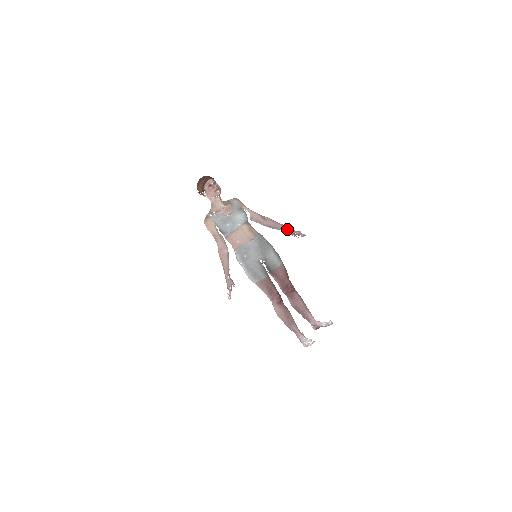
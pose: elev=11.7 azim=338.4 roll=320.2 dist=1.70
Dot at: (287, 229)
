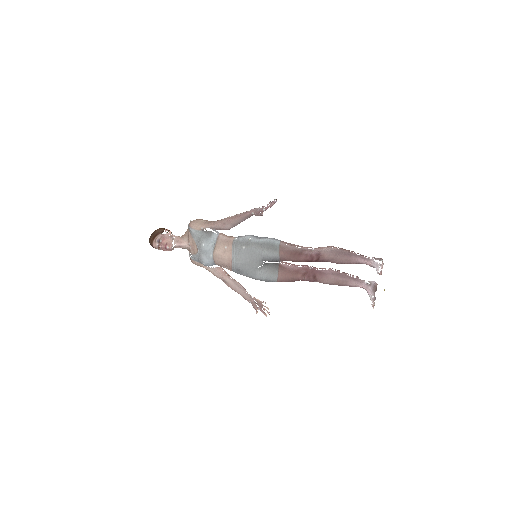
Dot at: (252, 215)
